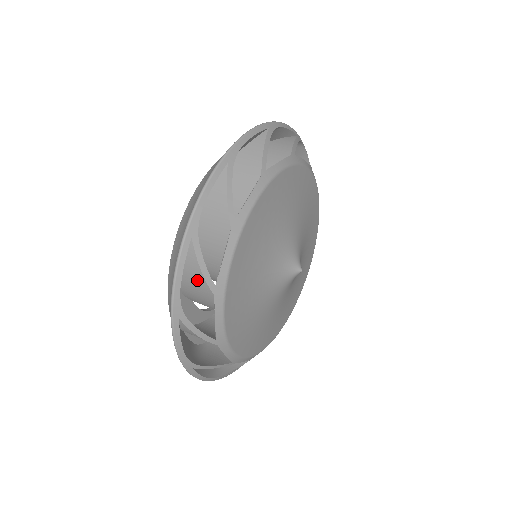
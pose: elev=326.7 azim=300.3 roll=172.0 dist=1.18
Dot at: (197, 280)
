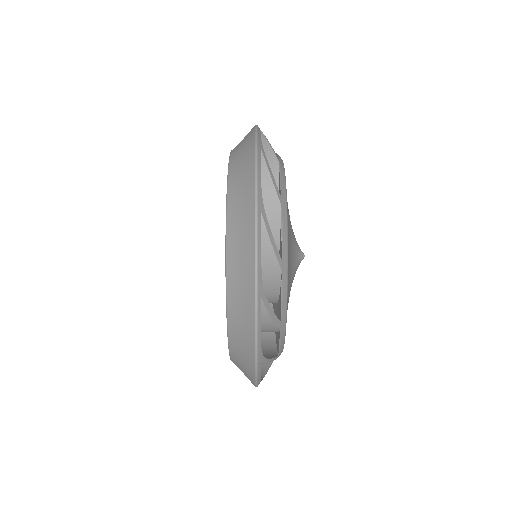
Dot at: occluded
